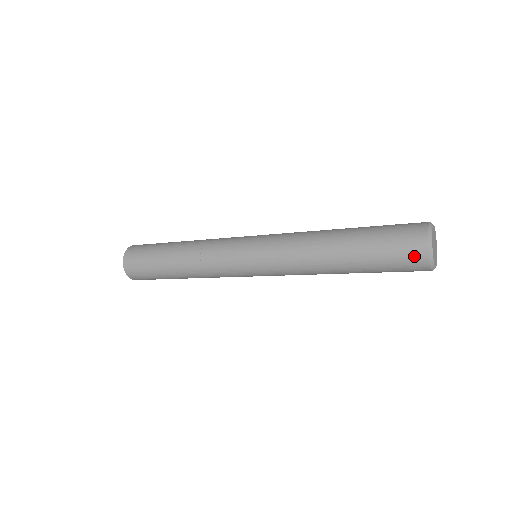
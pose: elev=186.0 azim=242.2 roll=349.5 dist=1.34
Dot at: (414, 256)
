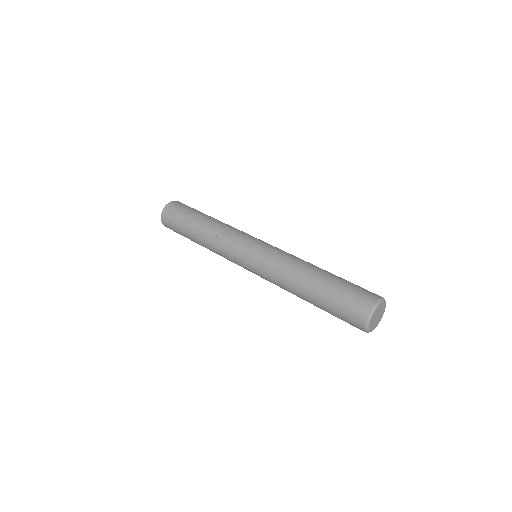
Dot at: (356, 319)
